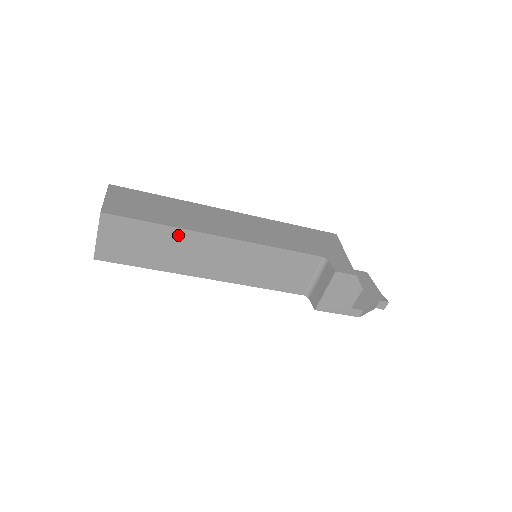
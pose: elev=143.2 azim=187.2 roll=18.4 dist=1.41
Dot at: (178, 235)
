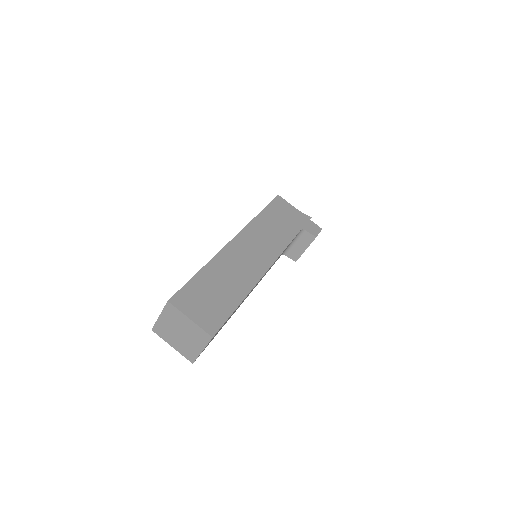
Dot at: occluded
